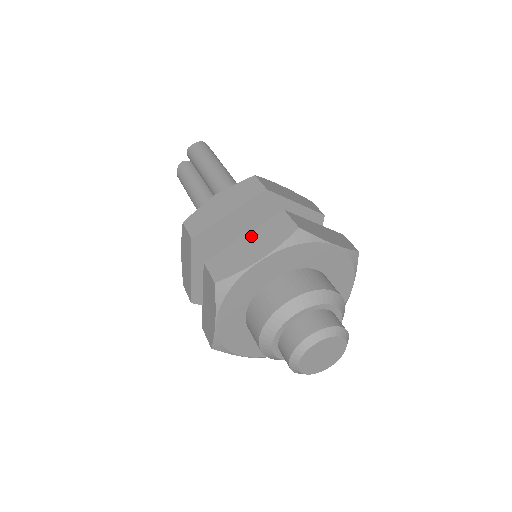
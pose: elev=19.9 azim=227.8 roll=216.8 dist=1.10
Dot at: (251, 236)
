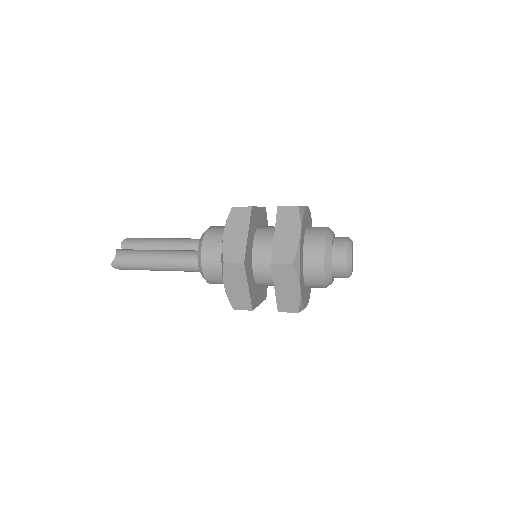
Dot at: occluded
